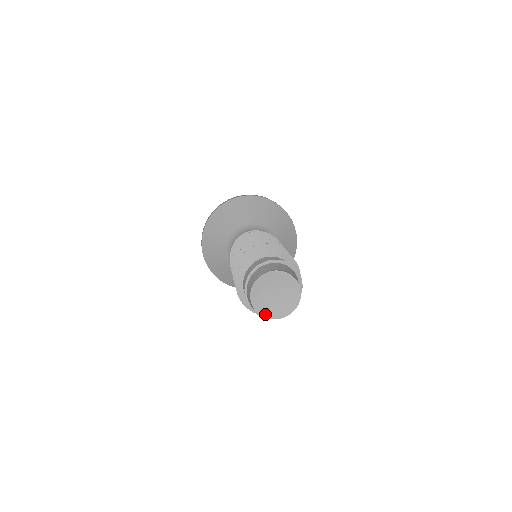
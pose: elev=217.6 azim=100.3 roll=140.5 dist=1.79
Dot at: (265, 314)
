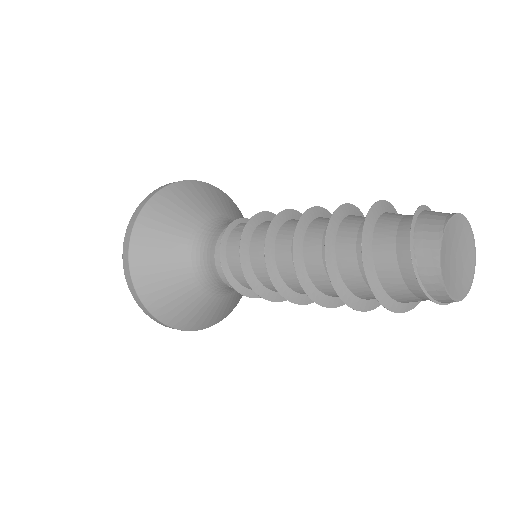
Dot at: (455, 295)
